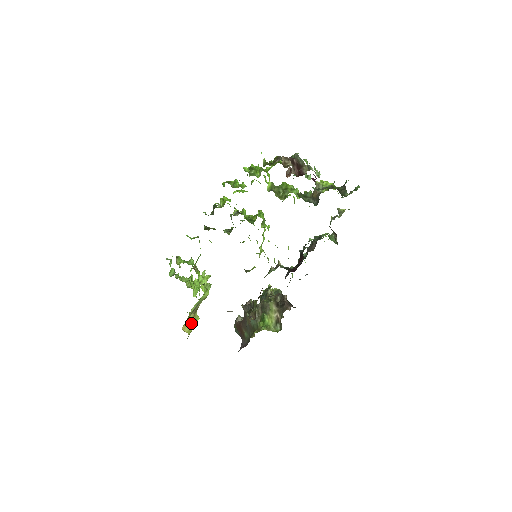
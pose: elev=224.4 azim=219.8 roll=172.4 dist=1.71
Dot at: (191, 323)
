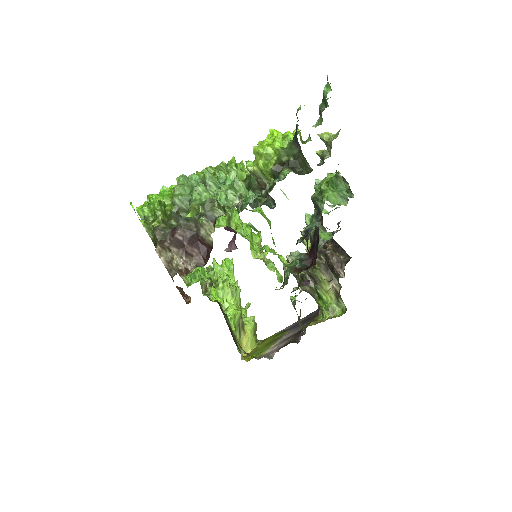
Dot at: (247, 340)
